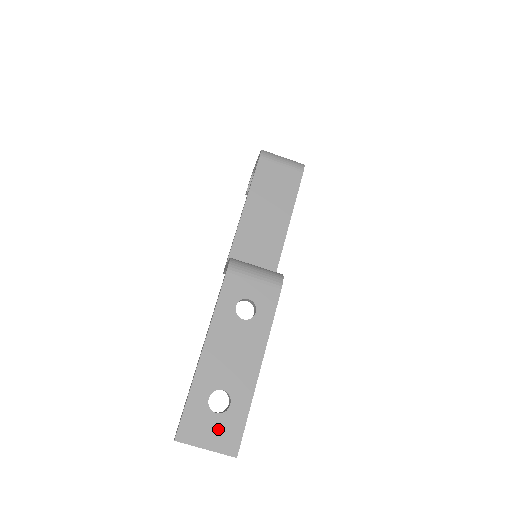
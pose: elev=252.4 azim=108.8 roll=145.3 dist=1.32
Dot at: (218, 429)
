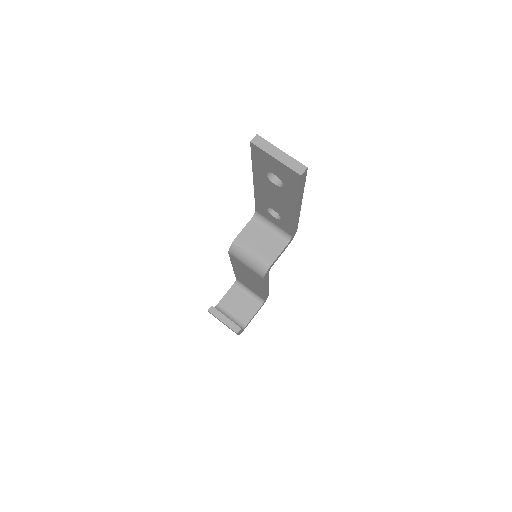
Dot at: occluded
